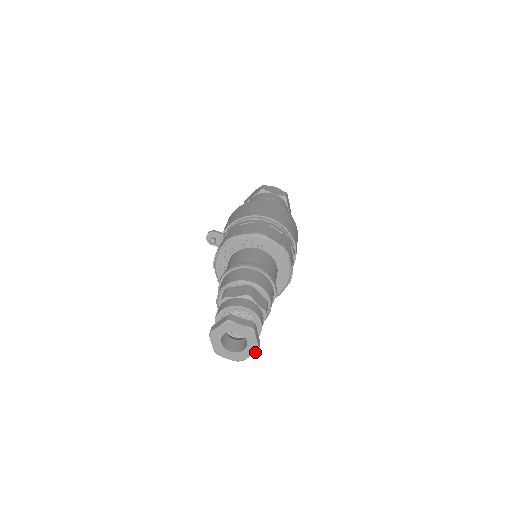
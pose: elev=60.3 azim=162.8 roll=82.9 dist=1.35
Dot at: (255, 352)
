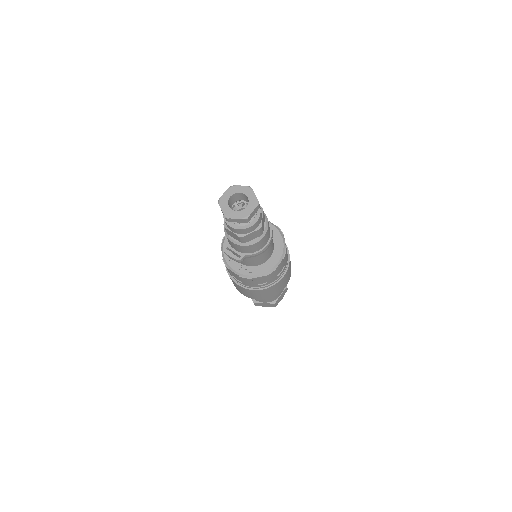
Dot at: (243, 218)
